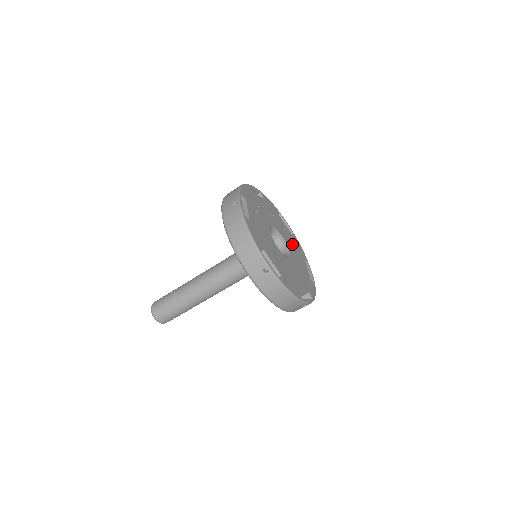
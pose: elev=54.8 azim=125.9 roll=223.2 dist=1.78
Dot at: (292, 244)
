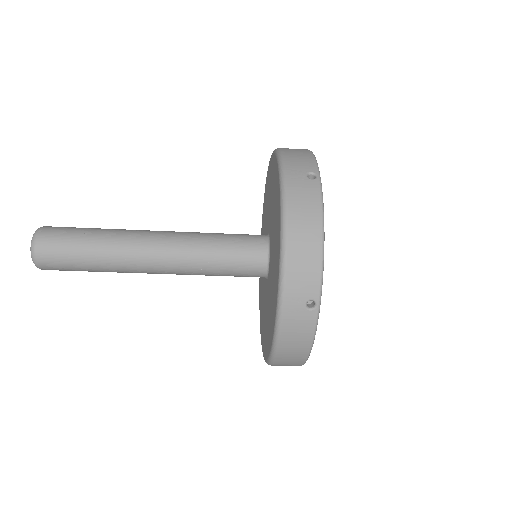
Dot at: occluded
